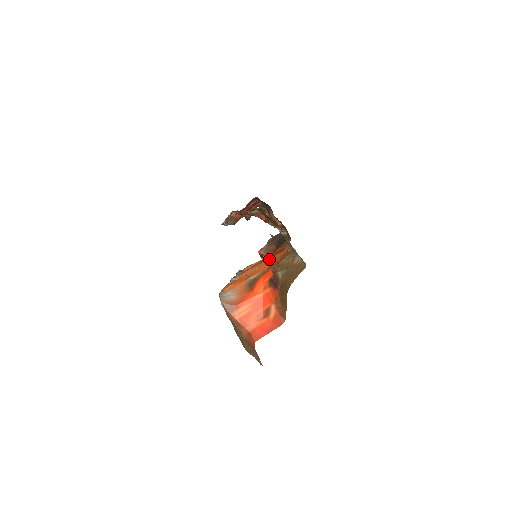
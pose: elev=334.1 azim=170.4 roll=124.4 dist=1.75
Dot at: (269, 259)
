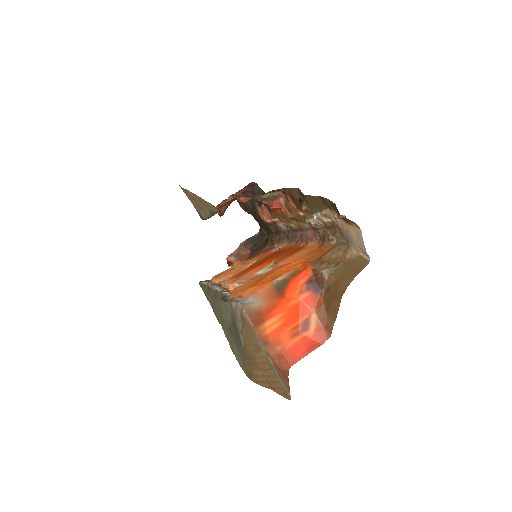
Dot at: (288, 257)
